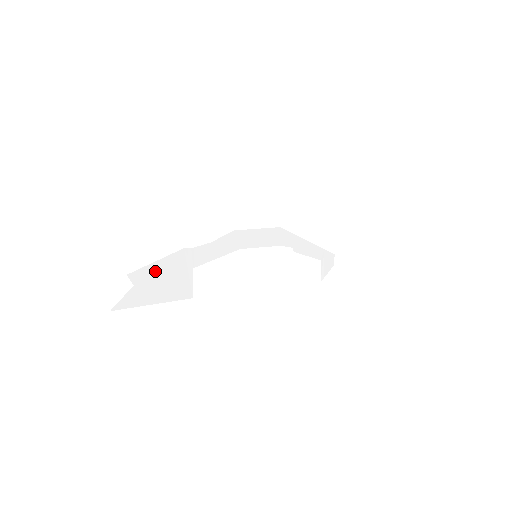
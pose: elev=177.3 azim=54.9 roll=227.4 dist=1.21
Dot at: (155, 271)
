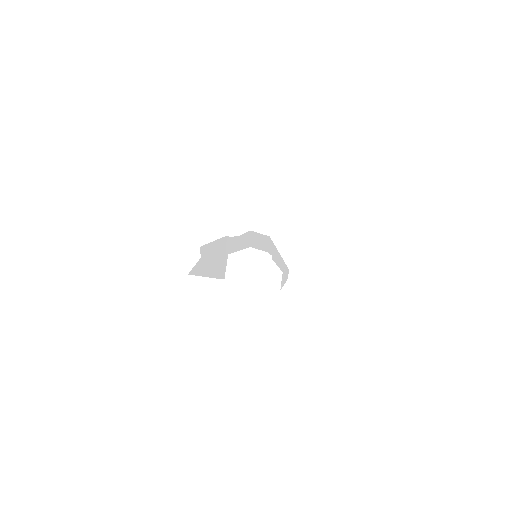
Dot at: (212, 249)
